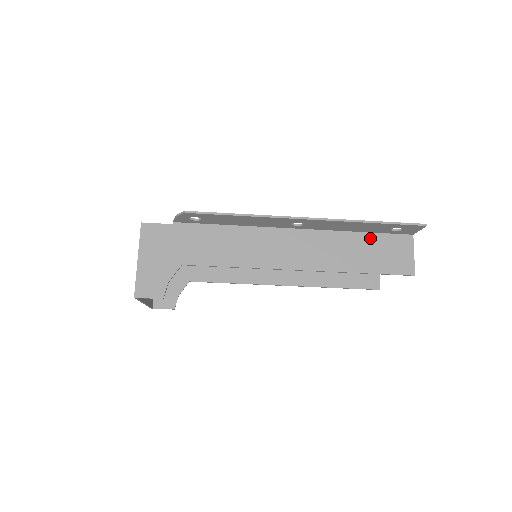
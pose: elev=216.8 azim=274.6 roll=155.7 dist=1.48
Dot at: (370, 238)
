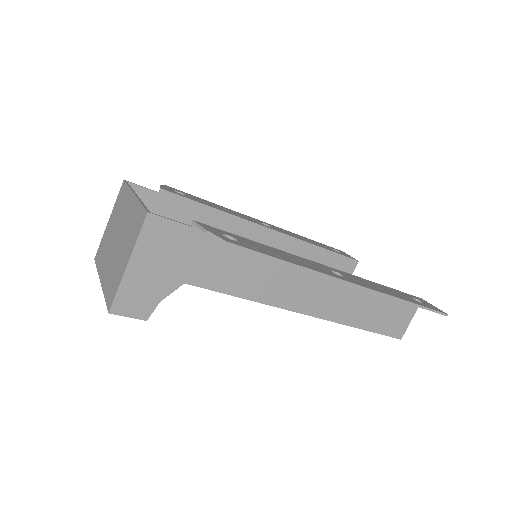
Dot at: occluded
